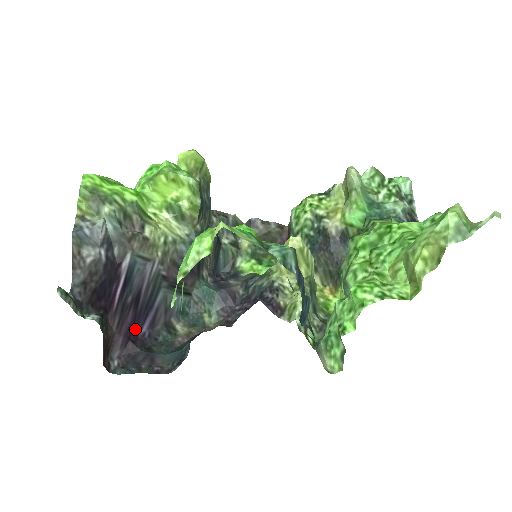
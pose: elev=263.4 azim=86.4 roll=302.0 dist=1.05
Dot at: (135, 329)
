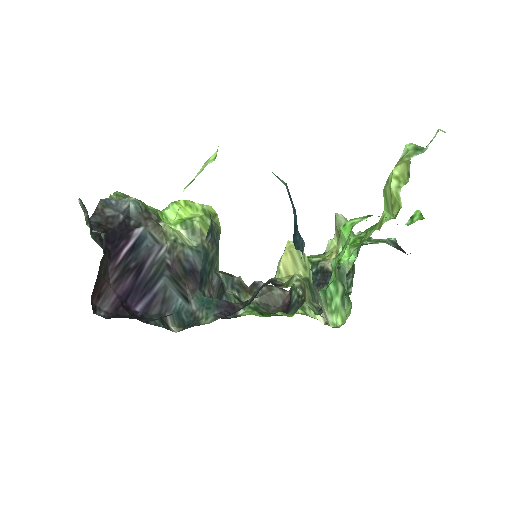
Dot at: (130, 301)
